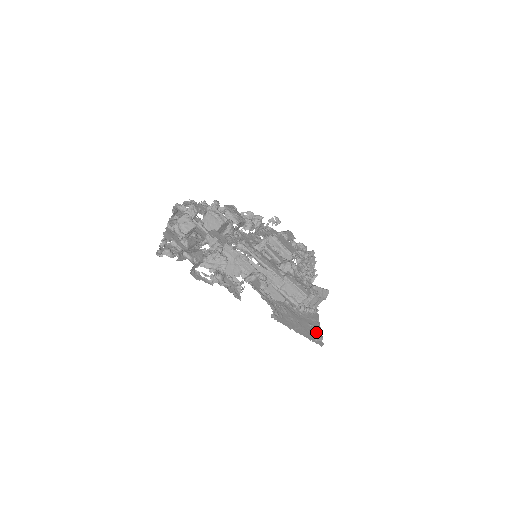
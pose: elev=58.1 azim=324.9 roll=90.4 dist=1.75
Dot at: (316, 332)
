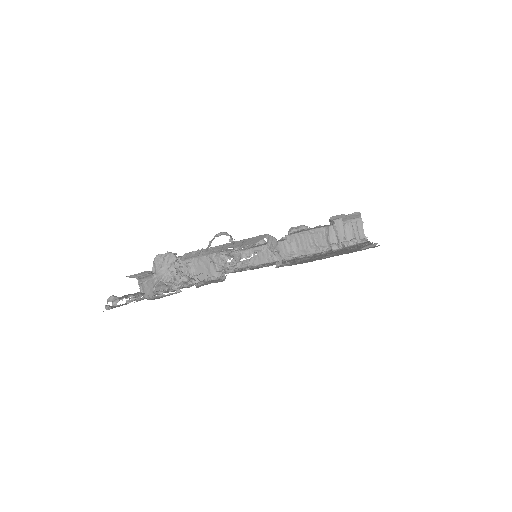
Dot at: occluded
